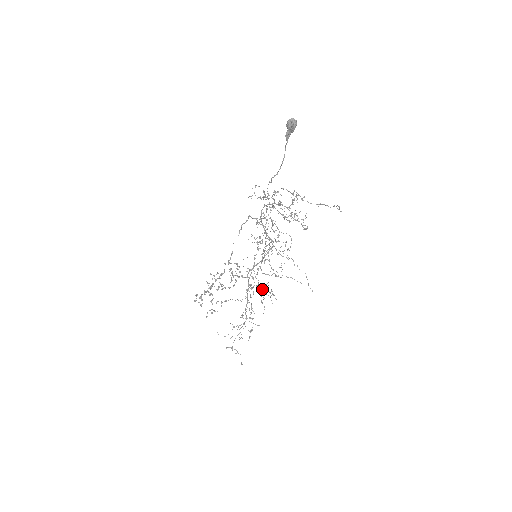
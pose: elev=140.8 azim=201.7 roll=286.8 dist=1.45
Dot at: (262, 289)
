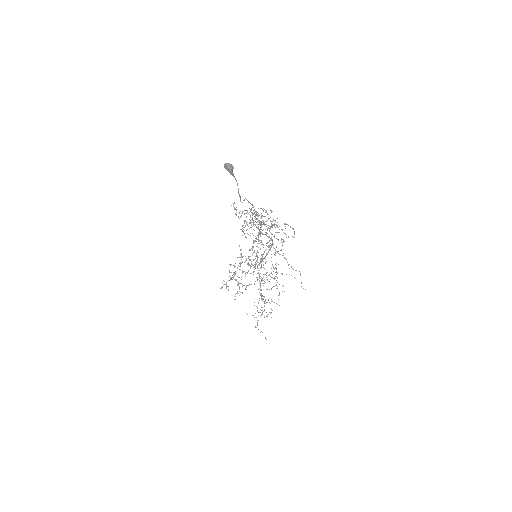
Dot at: (274, 278)
